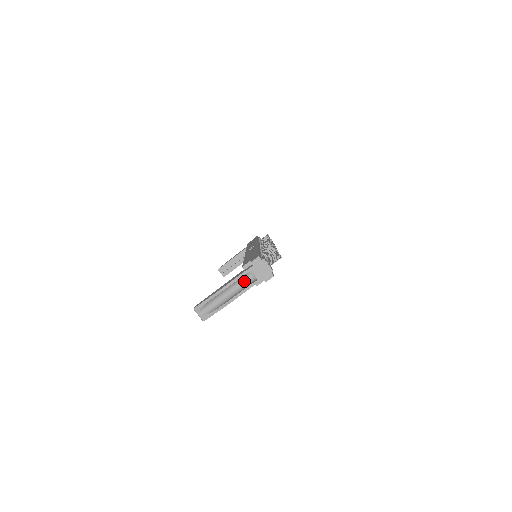
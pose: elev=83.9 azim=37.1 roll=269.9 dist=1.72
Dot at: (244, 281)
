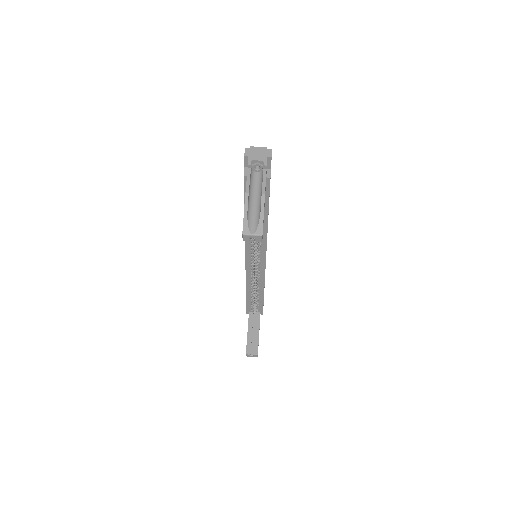
Dot at: (257, 182)
